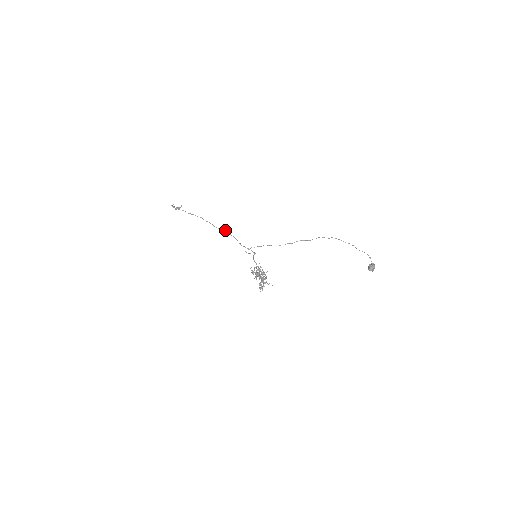
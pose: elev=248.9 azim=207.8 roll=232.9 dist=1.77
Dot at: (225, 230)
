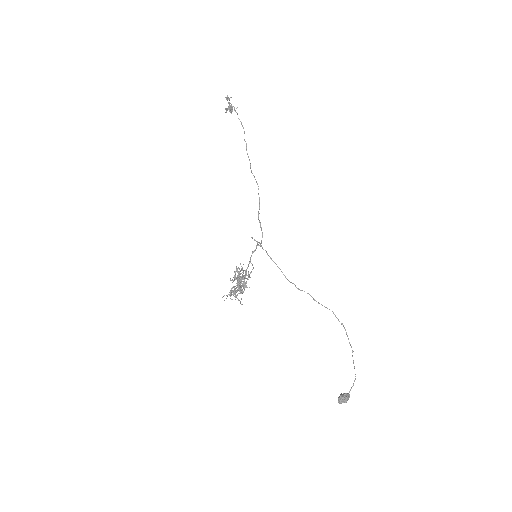
Dot at: occluded
